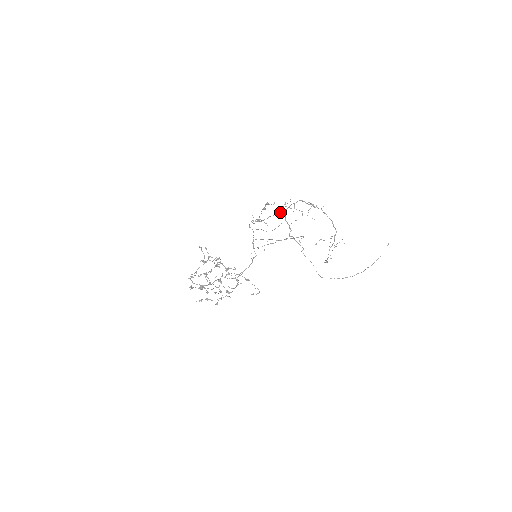
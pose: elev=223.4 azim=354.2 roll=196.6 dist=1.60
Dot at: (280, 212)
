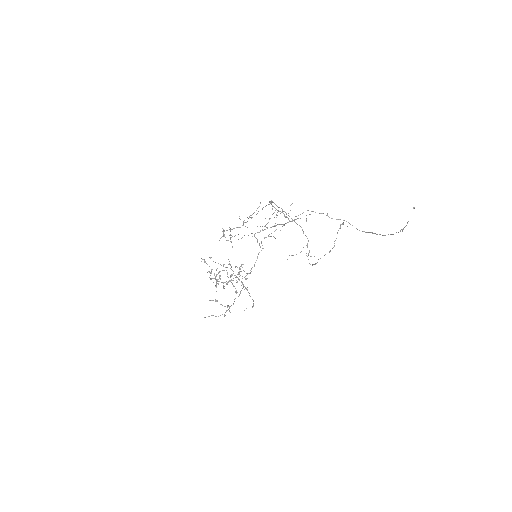
Dot at: (266, 205)
